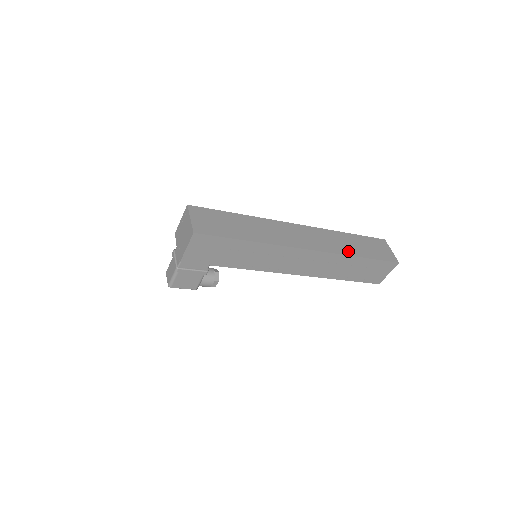
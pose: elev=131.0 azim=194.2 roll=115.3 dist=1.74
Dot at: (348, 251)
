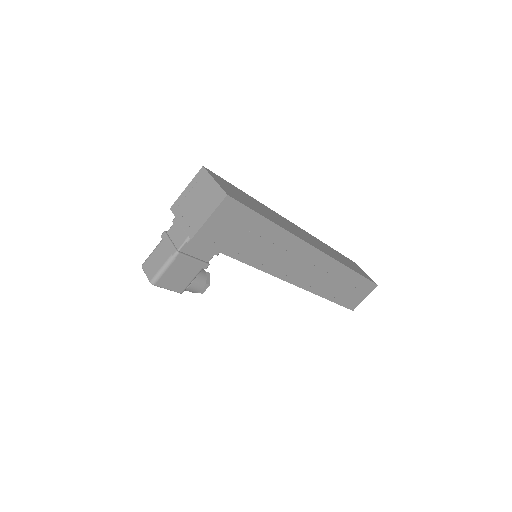
Dot at: (344, 263)
